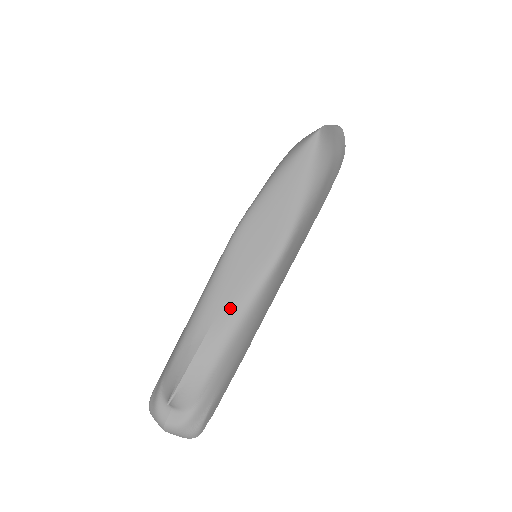
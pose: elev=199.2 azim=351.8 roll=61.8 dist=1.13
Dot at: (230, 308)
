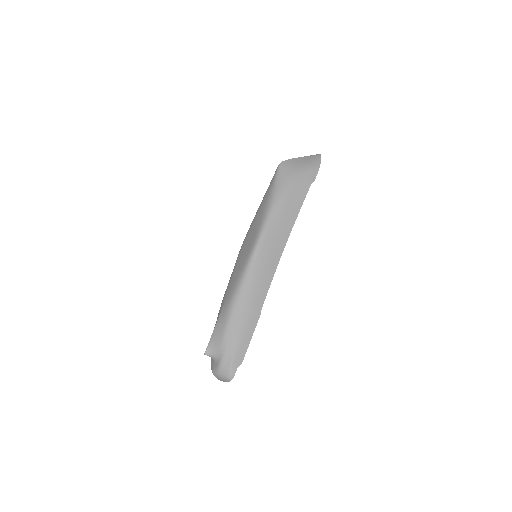
Dot at: (232, 289)
